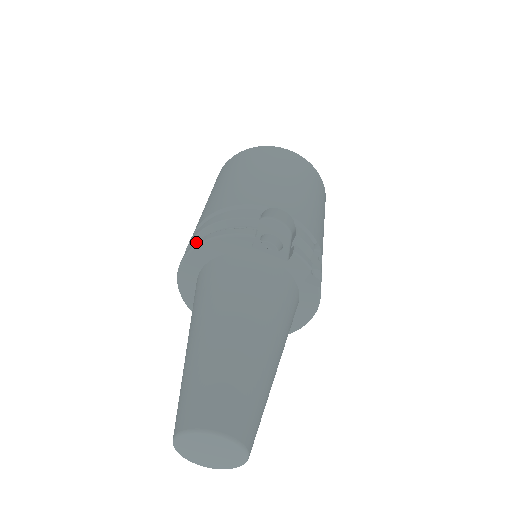
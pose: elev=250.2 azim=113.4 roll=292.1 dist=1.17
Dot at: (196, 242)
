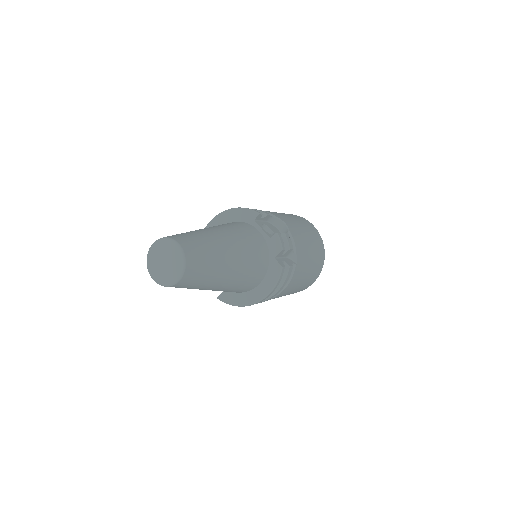
Dot at: (226, 211)
